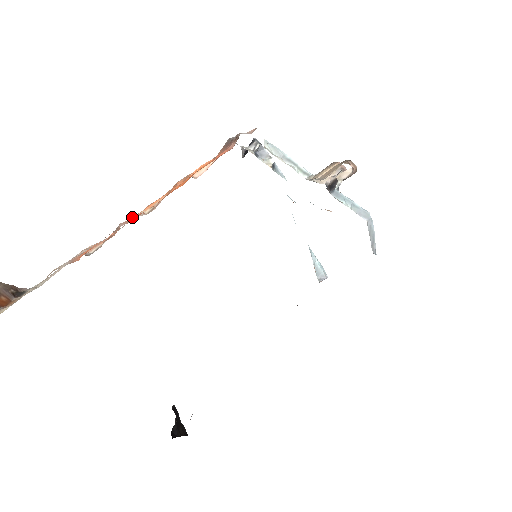
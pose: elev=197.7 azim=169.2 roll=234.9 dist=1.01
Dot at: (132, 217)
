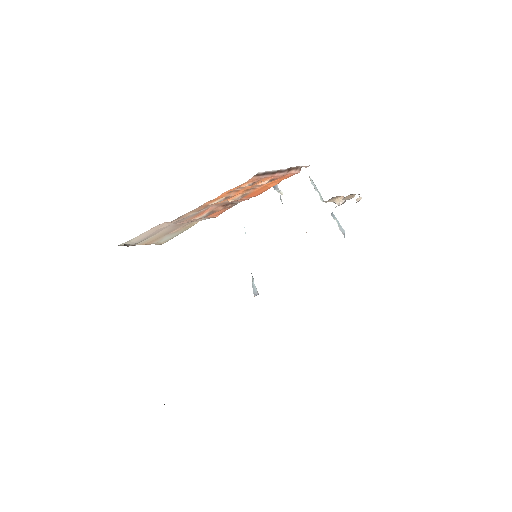
Dot at: (240, 199)
